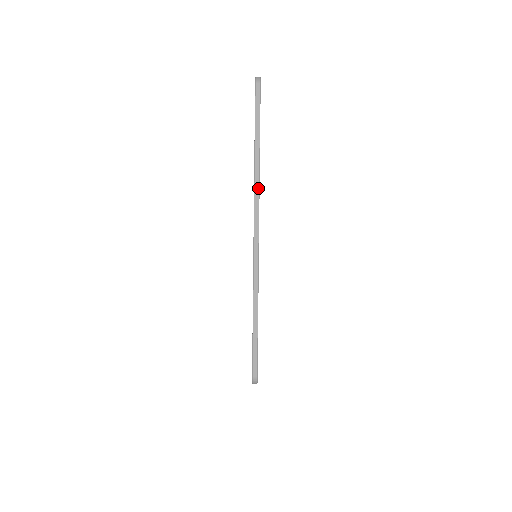
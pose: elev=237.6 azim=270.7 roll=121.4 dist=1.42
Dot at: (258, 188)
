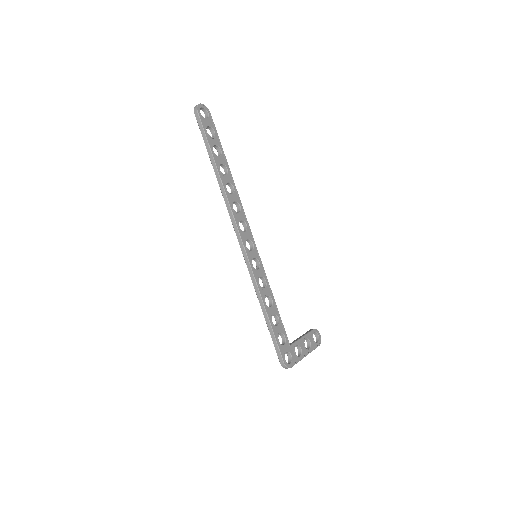
Dot at: (227, 201)
